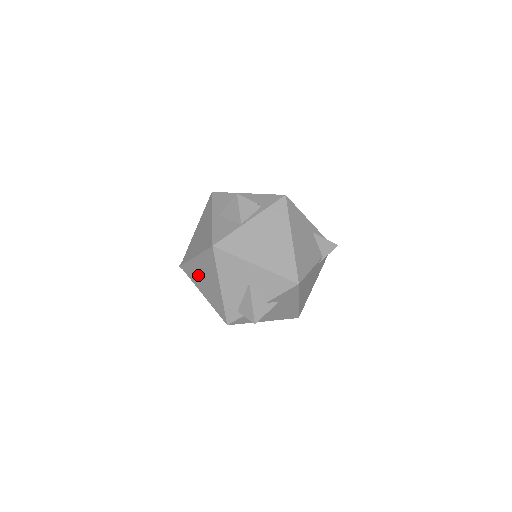
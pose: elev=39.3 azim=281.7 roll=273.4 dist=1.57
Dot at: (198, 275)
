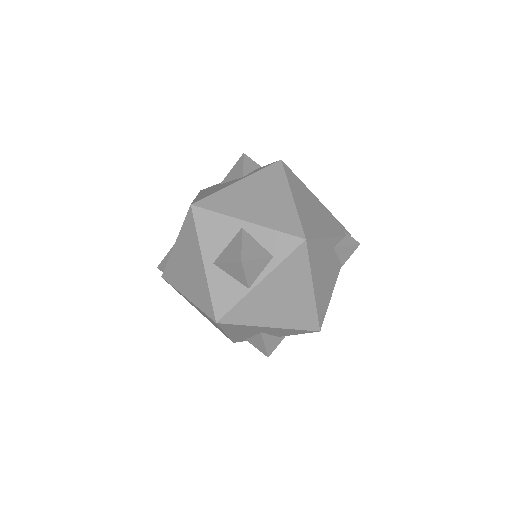
Dot at: occluded
